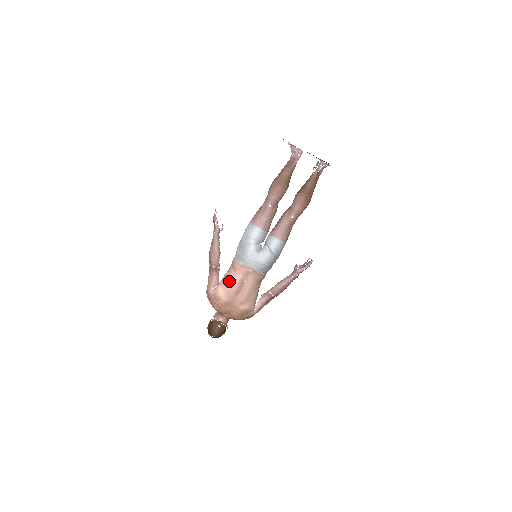
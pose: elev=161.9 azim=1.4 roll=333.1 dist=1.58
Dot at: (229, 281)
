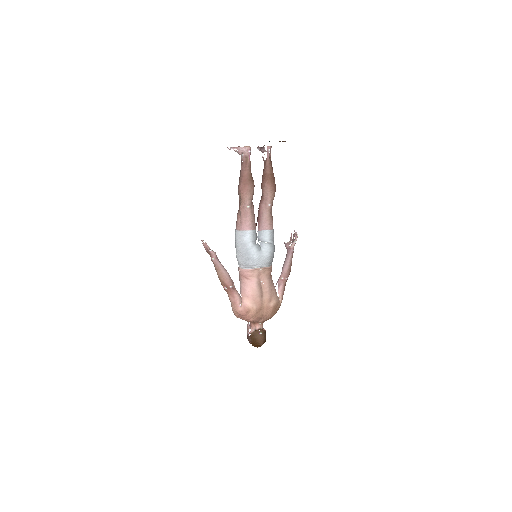
Dot at: (249, 290)
